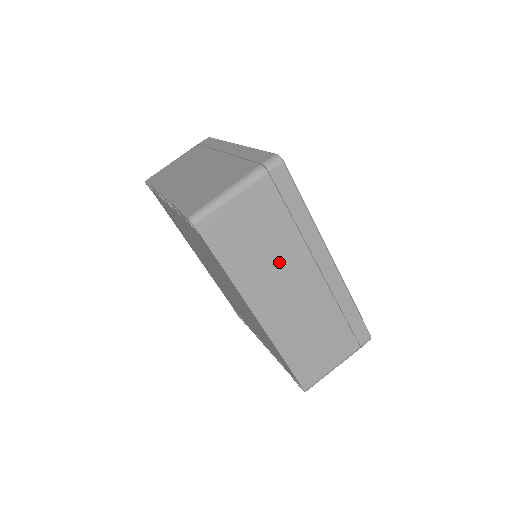
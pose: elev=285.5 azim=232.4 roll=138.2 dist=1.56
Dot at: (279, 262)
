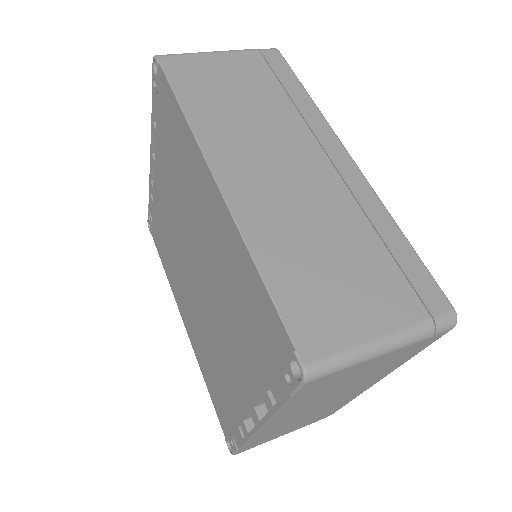
Dot at: (263, 127)
